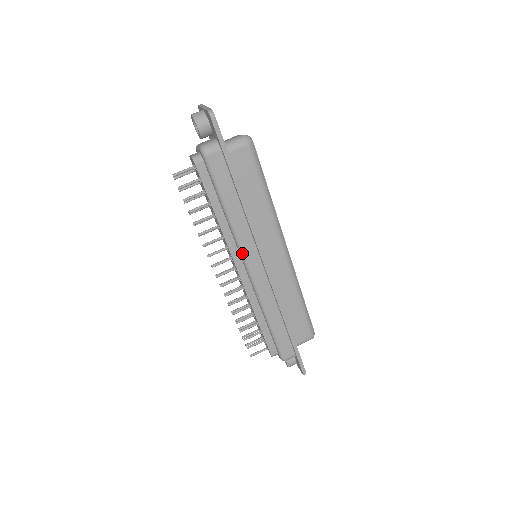
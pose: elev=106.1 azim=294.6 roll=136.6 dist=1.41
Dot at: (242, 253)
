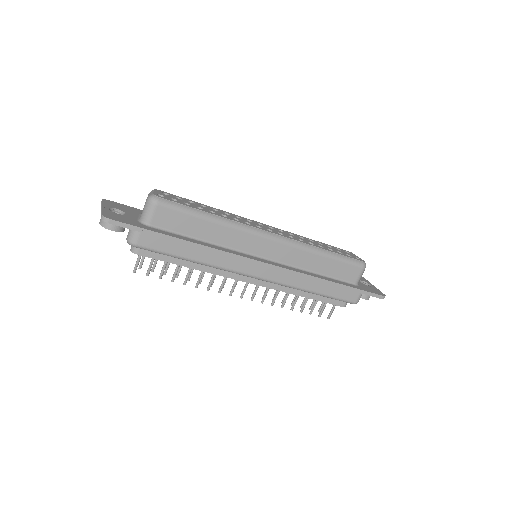
Dot at: (238, 273)
